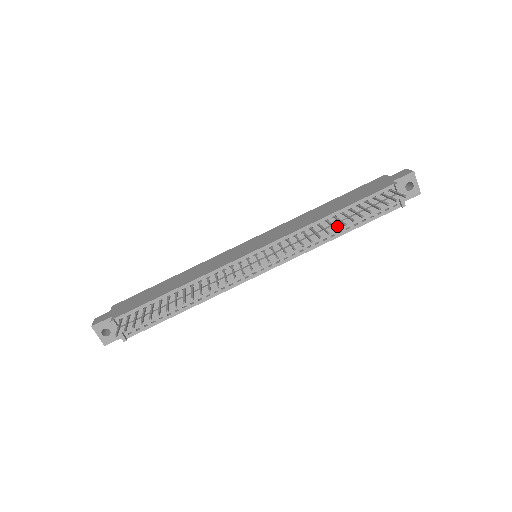
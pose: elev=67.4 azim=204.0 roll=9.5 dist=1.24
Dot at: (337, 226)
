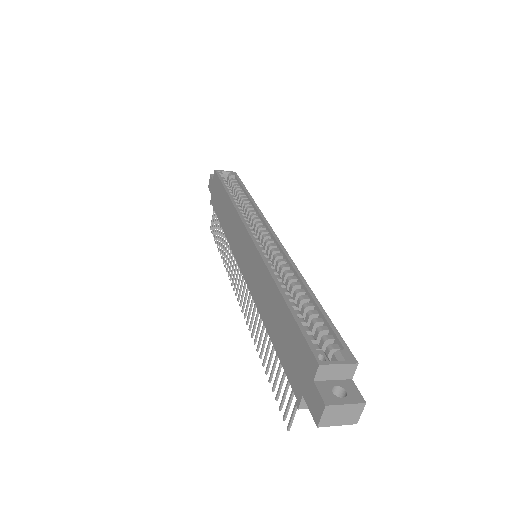
Dot at: occluded
